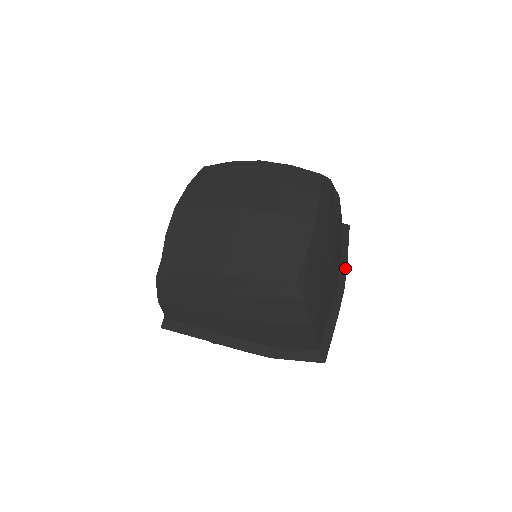
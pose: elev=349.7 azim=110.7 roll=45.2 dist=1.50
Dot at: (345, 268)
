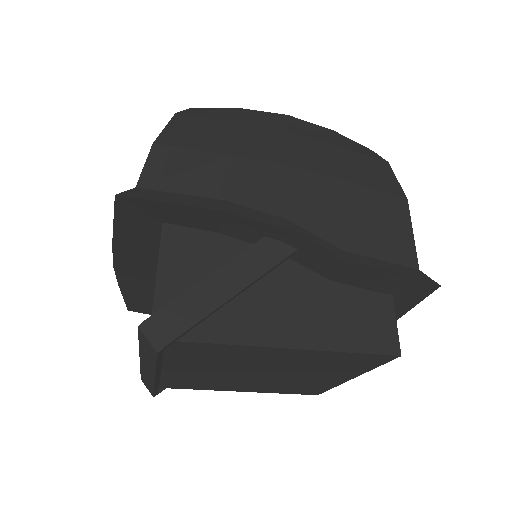
Dot at: occluded
